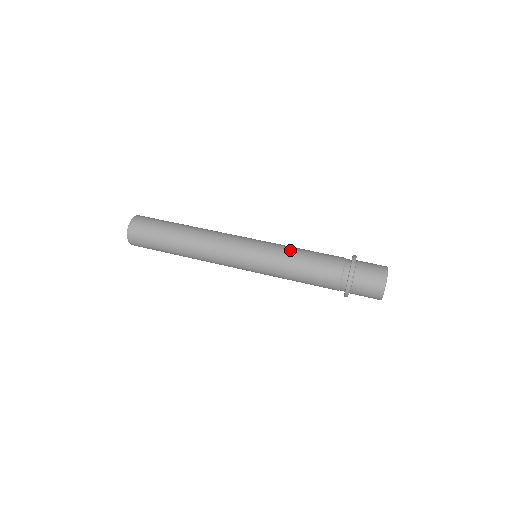
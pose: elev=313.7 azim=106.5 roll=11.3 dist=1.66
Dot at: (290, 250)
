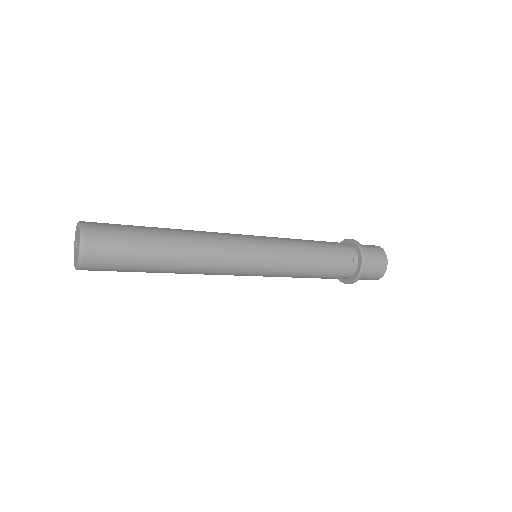
Dot at: occluded
